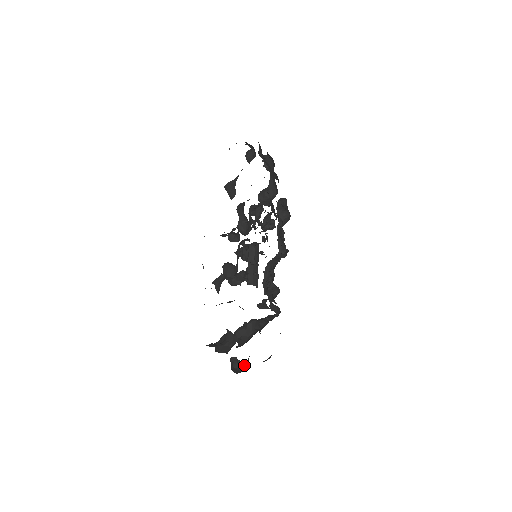
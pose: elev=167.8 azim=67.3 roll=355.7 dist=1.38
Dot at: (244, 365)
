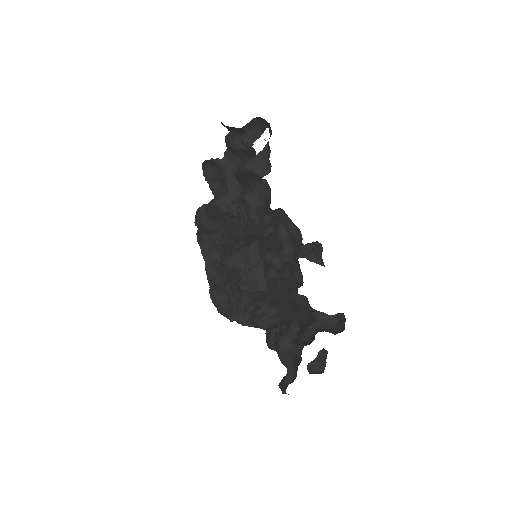
Dot at: (288, 383)
